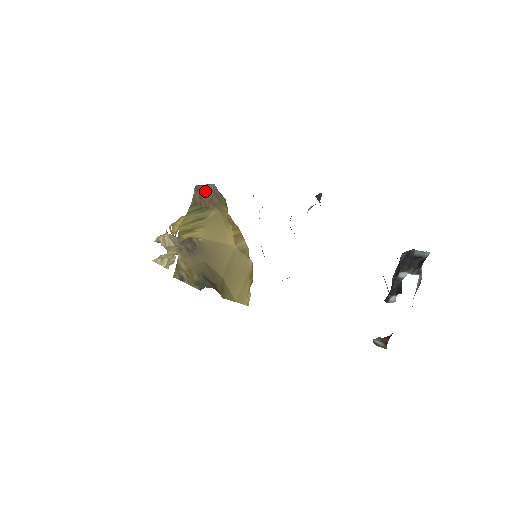
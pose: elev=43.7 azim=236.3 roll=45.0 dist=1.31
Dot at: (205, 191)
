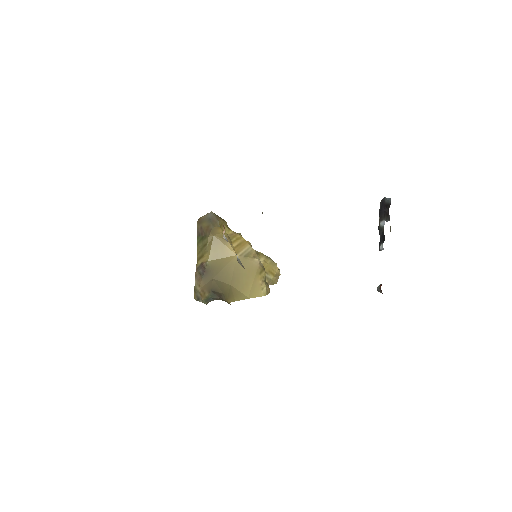
Dot at: (204, 221)
